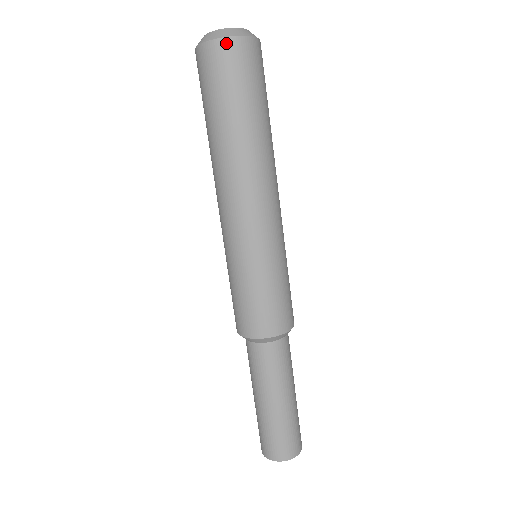
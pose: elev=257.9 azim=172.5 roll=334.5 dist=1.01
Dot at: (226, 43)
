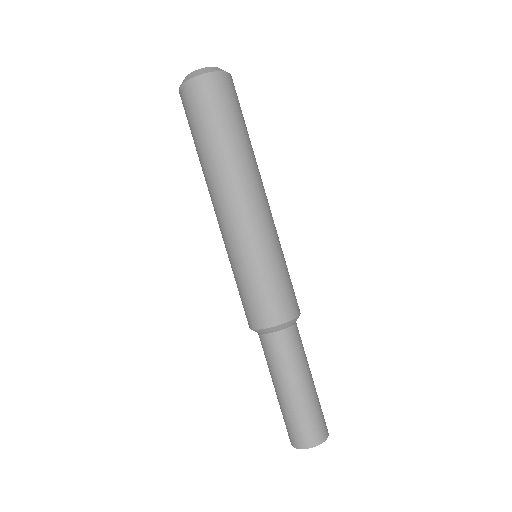
Dot at: (191, 83)
